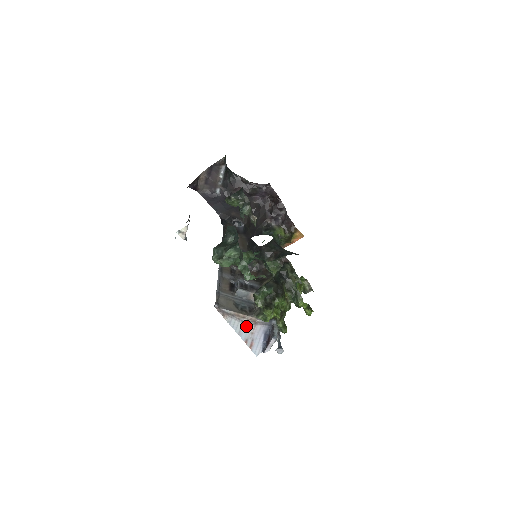
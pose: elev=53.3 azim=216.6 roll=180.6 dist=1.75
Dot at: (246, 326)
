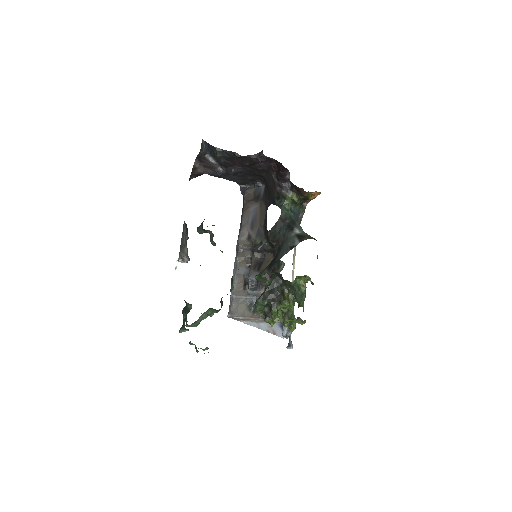
Dot at: (261, 324)
